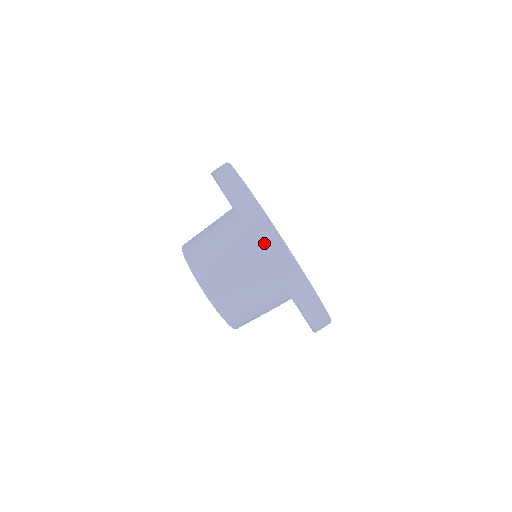
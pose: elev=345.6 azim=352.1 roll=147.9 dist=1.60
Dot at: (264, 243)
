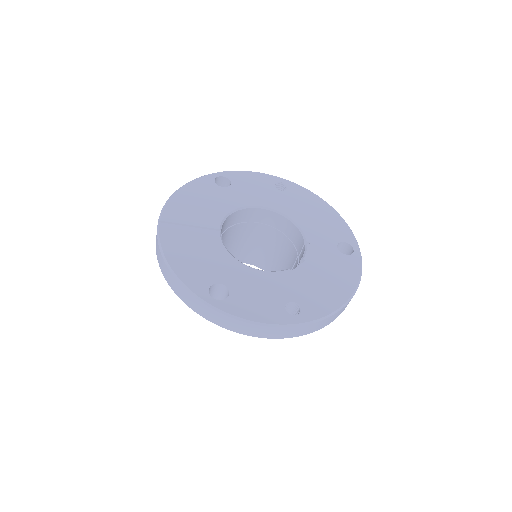
Dot at: (224, 325)
